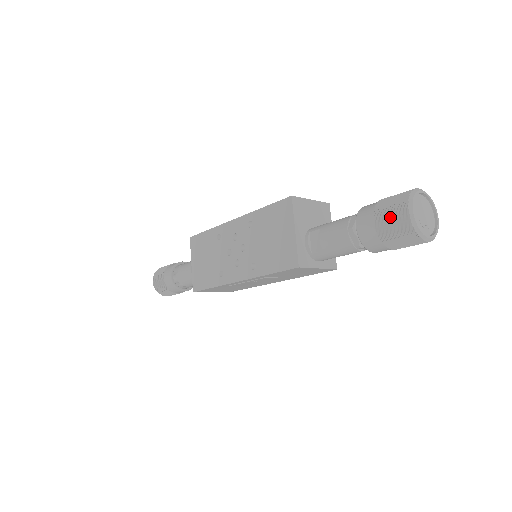
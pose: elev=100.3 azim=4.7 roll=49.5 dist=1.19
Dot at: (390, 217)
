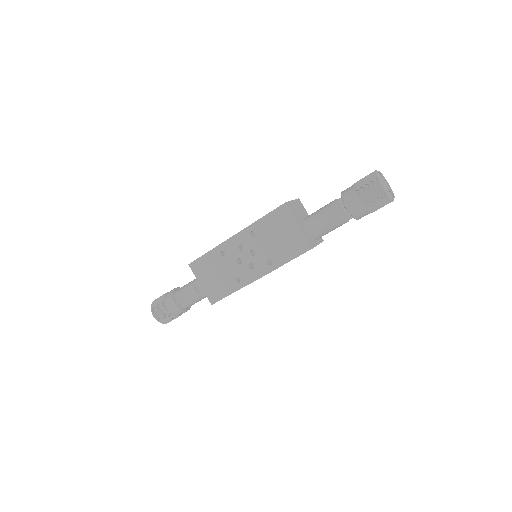
Dot at: (370, 194)
